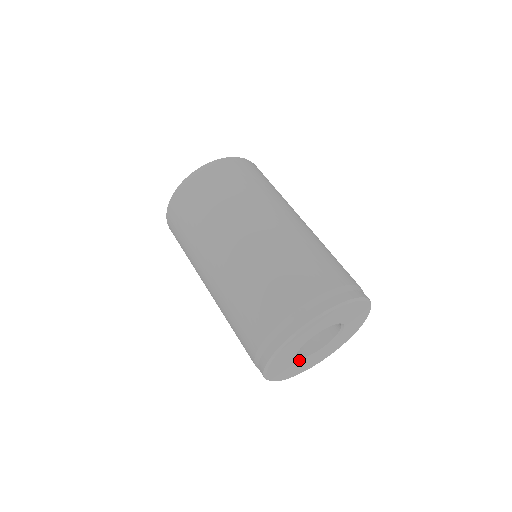
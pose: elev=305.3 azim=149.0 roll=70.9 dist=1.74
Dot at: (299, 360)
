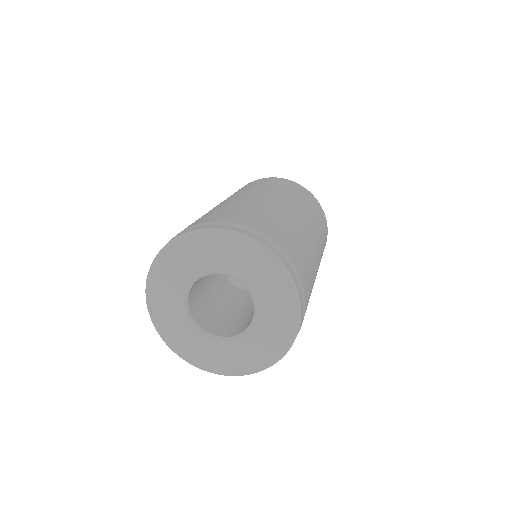
Dot at: (219, 338)
